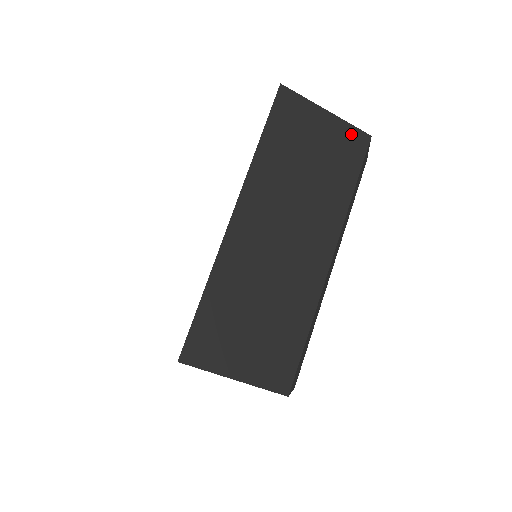
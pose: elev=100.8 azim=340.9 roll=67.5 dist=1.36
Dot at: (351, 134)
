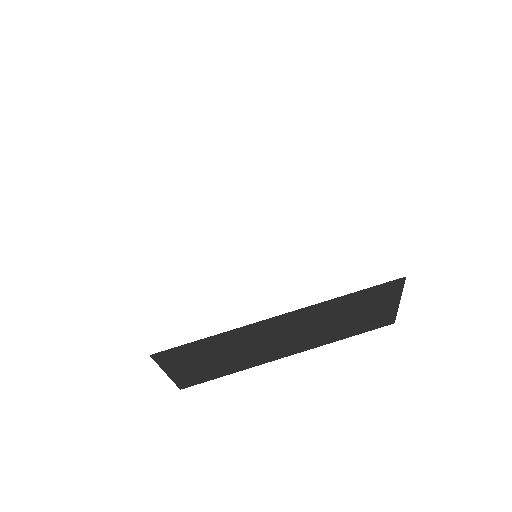
Dot at: (389, 317)
